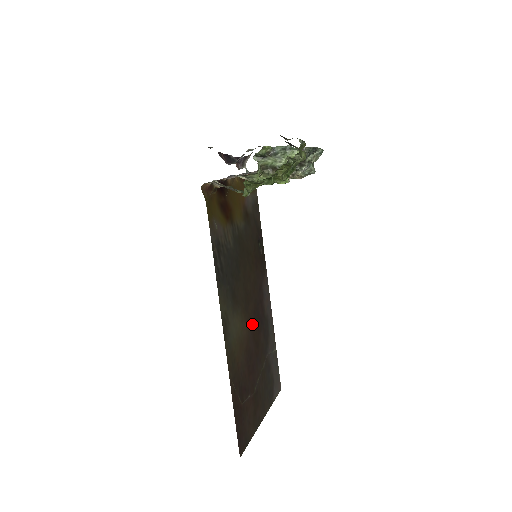
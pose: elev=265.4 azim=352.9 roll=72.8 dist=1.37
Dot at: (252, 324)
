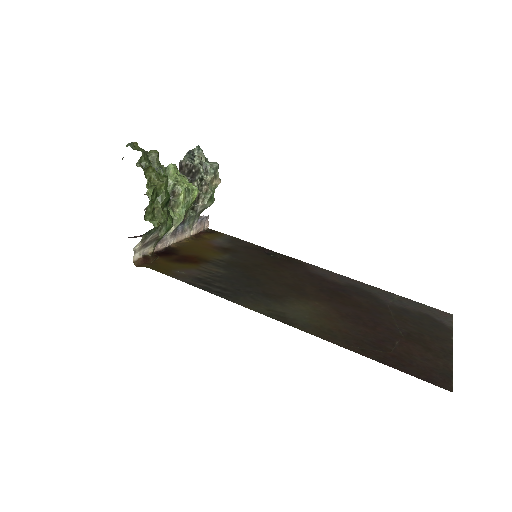
Dot at: (328, 298)
